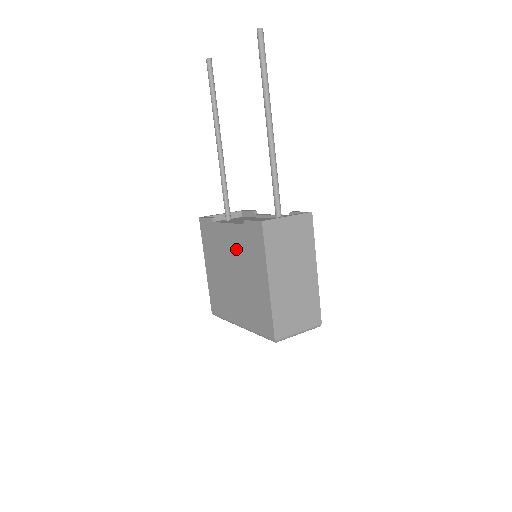
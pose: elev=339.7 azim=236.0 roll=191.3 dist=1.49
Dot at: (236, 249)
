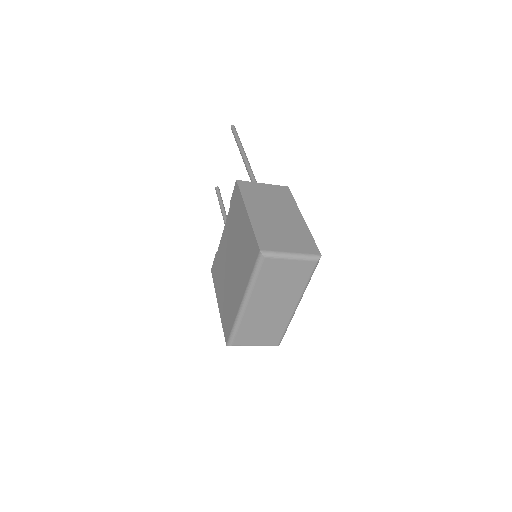
Dot at: (229, 236)
